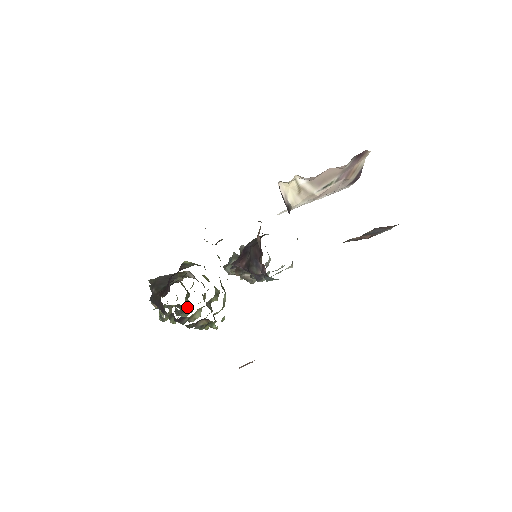
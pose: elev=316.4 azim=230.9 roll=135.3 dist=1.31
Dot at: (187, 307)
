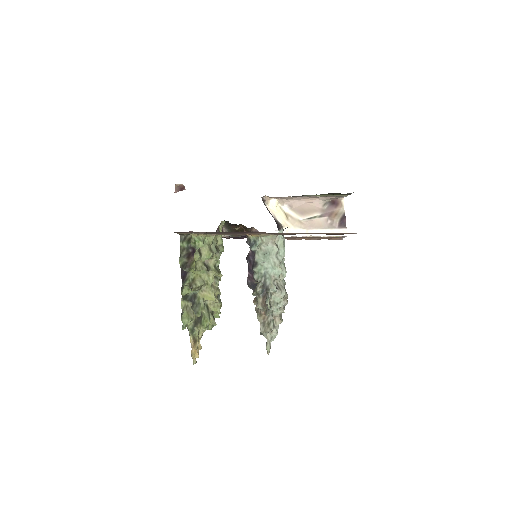
Dot at: (206, 319)
